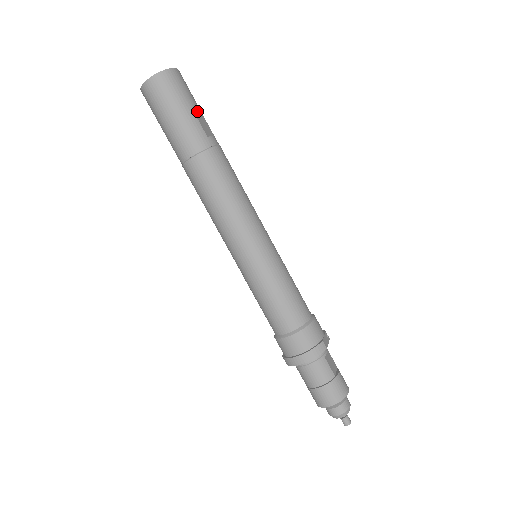
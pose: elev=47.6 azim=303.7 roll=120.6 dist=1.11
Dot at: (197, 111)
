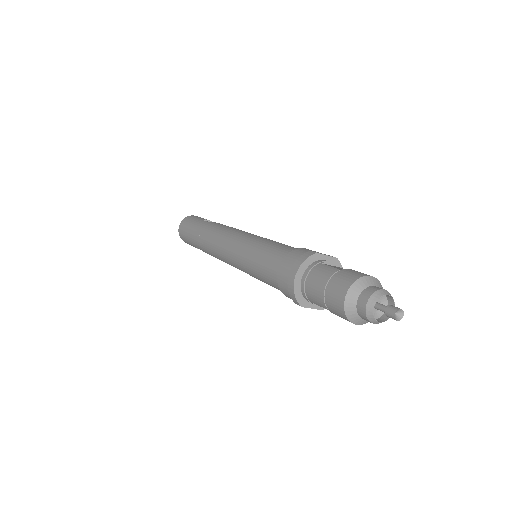
Dot at: (204, 219)
